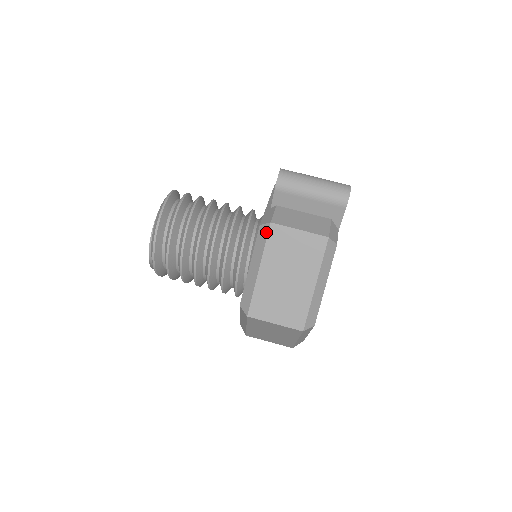
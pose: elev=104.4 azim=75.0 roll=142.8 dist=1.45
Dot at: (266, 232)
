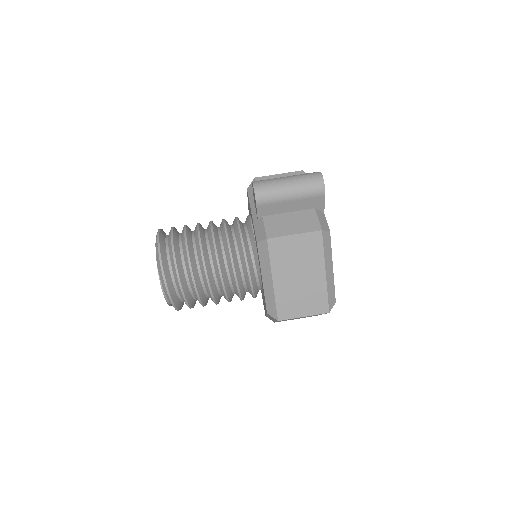
Dot at: (266, 248)
